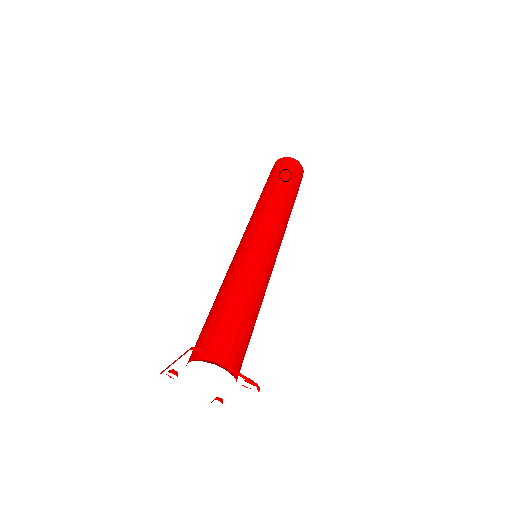
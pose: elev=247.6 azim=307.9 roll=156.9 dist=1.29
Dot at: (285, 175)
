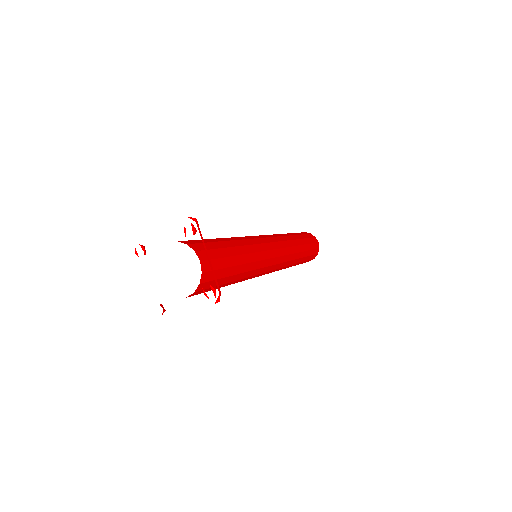
Dot at: (306, 238)
